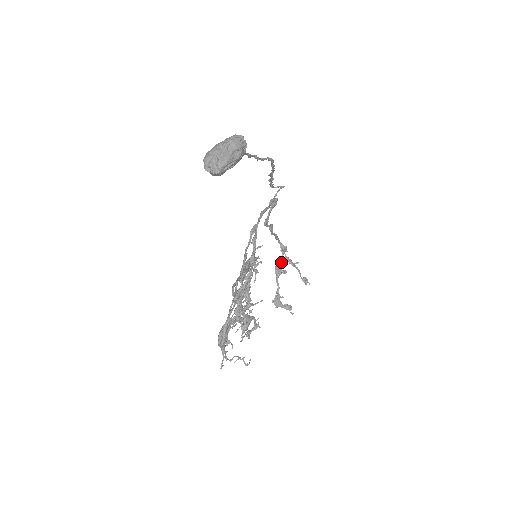
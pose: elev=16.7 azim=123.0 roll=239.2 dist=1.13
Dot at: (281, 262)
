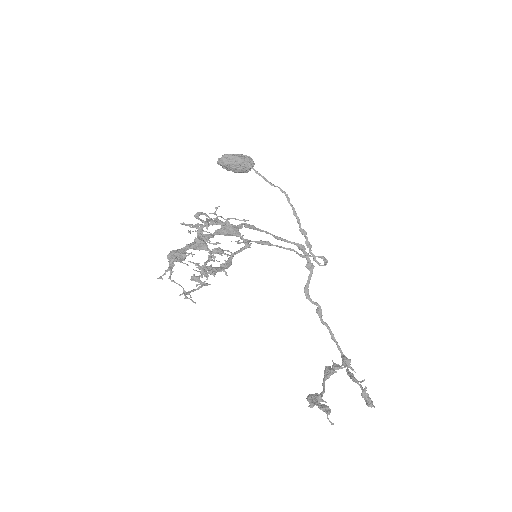
Dot at: (335, 367)
